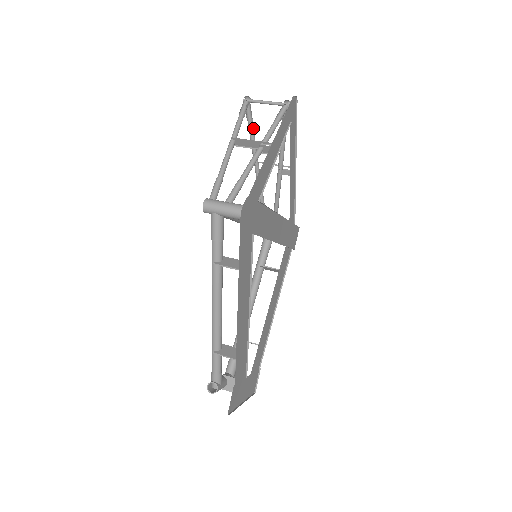
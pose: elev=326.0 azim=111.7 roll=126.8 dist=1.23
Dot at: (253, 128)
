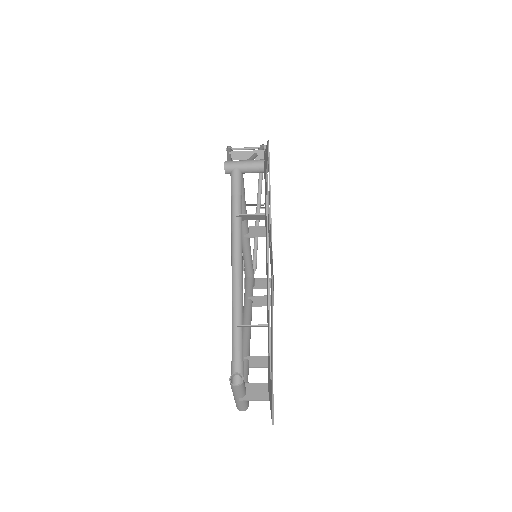
Dot at: occluded
